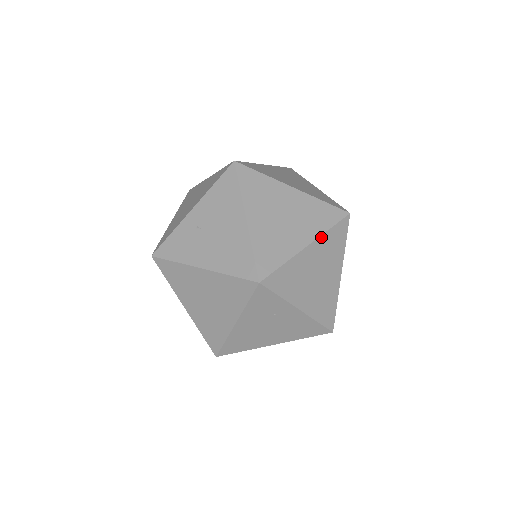
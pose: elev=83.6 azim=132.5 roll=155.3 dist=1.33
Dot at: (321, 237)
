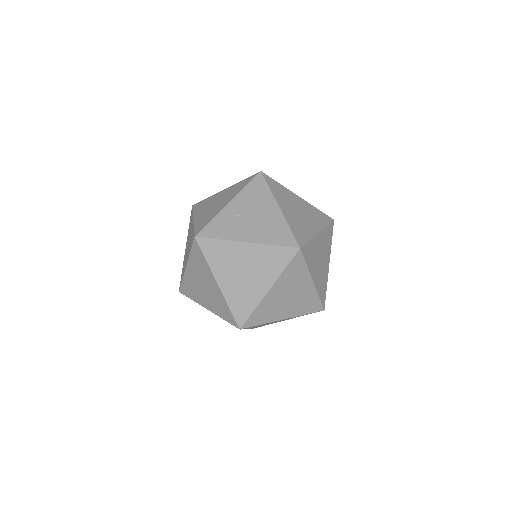
Dot at: (323, 230)
